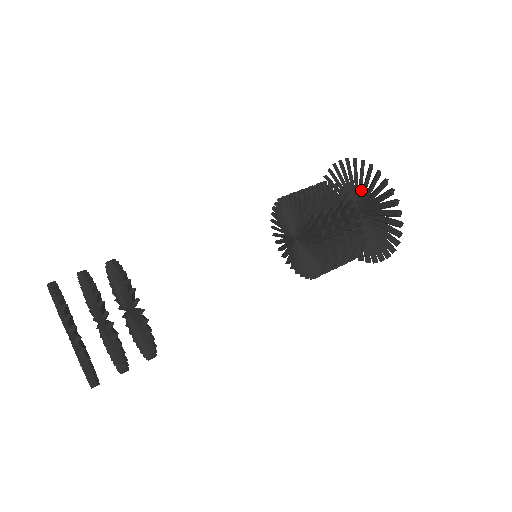
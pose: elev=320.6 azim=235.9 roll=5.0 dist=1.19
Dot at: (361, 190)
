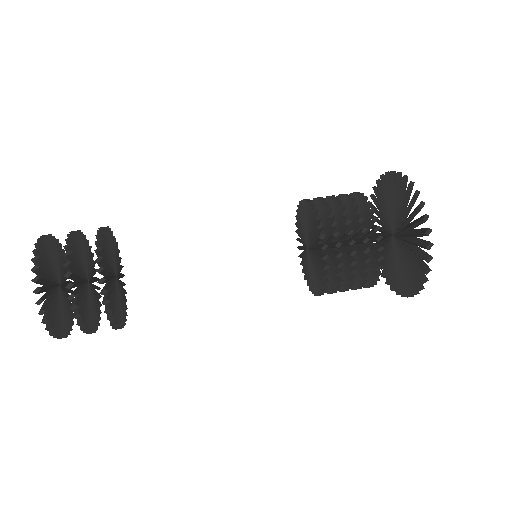
Dot at: (389, 206)
